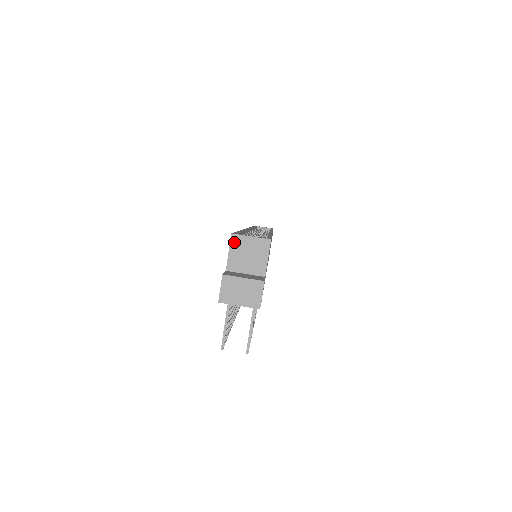
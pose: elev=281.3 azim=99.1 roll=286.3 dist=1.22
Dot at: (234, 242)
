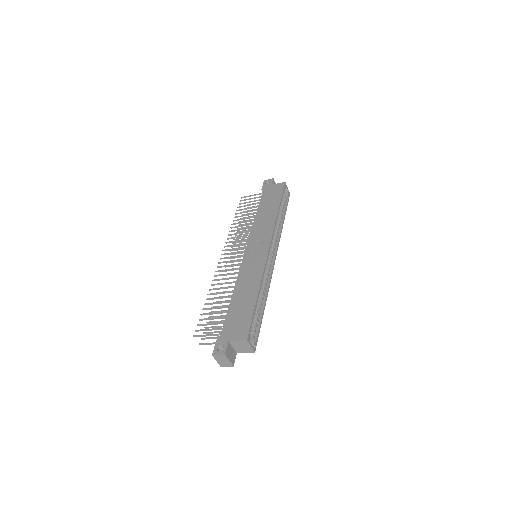
Dot at: (244, 342)
